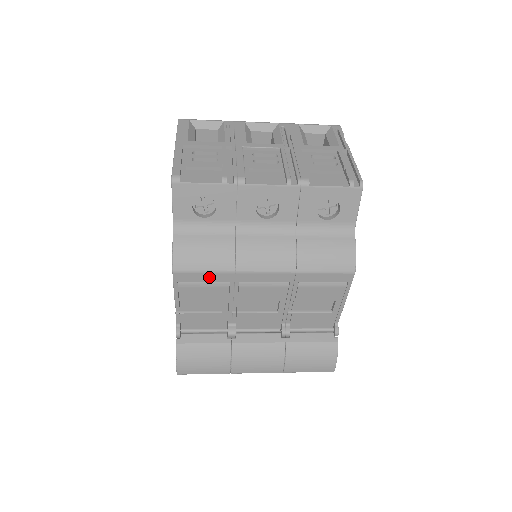
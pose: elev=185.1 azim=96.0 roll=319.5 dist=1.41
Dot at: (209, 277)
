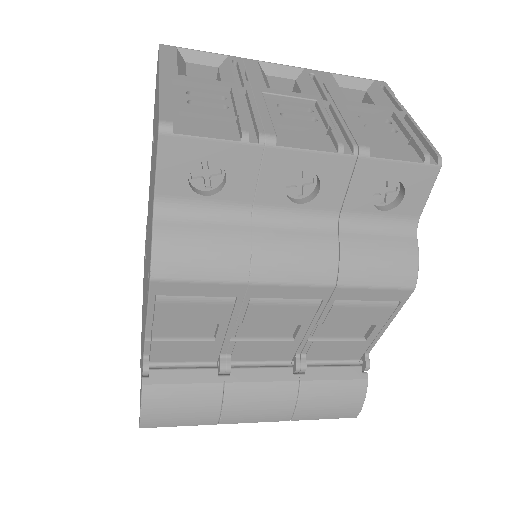
Dot at: (206, 289)
